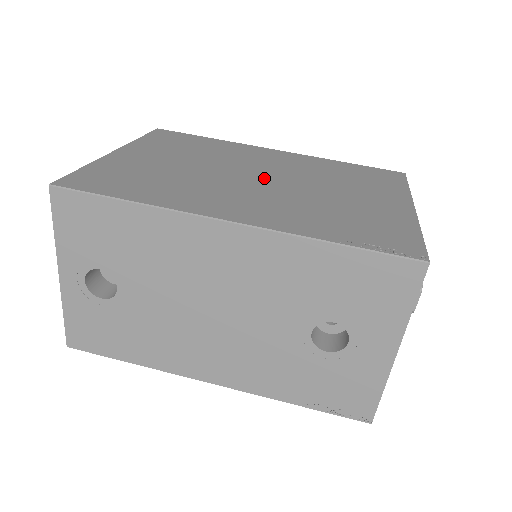
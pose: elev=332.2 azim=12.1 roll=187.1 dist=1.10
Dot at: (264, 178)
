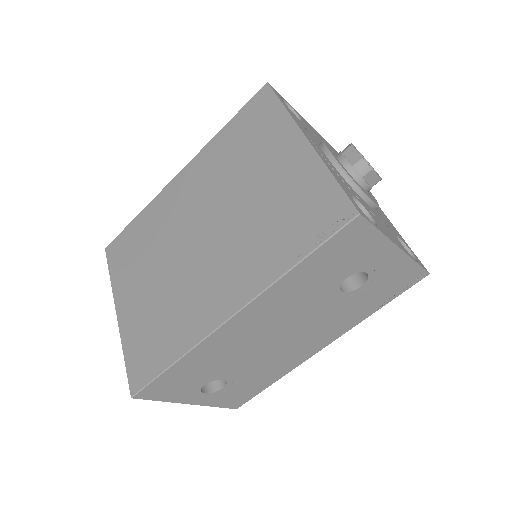
Dot at: (204, 231)
